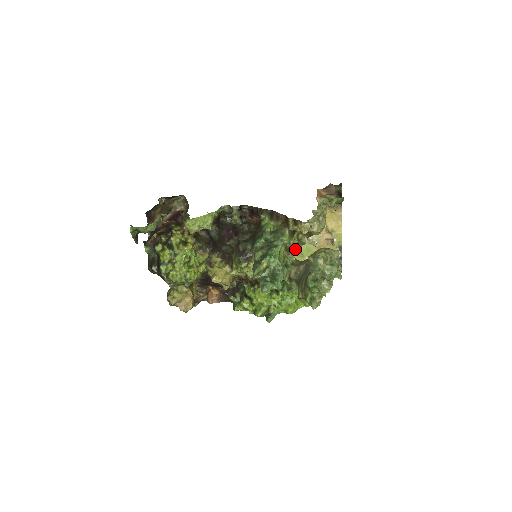
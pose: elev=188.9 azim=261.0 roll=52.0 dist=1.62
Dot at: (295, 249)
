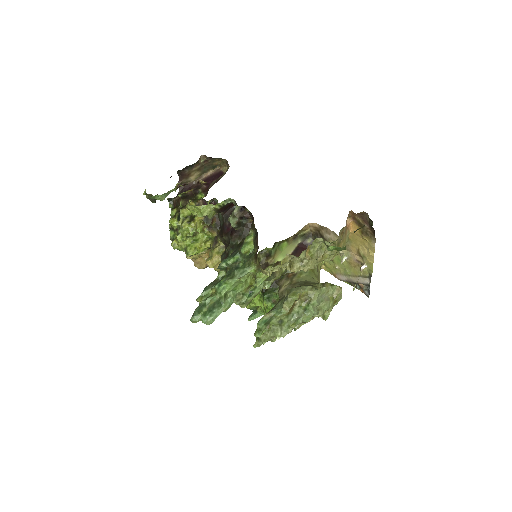
Dot at: (258, 284)
